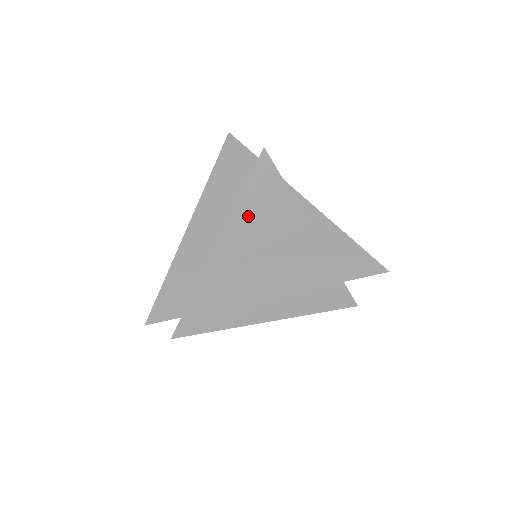
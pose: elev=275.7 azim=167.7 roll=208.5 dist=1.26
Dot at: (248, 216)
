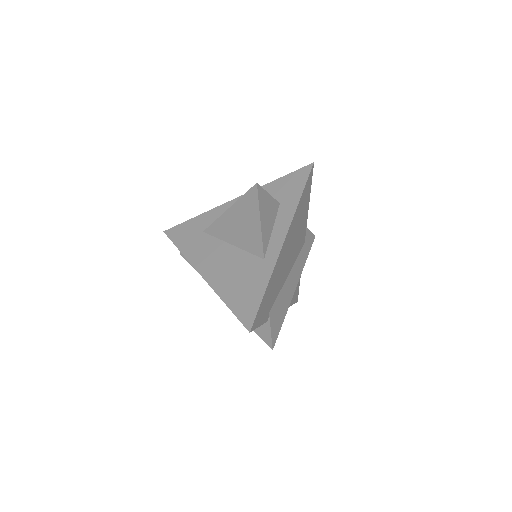
Dot at: (234, 220)
